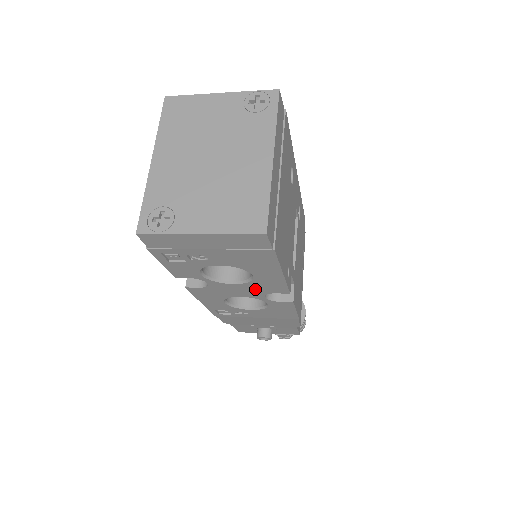
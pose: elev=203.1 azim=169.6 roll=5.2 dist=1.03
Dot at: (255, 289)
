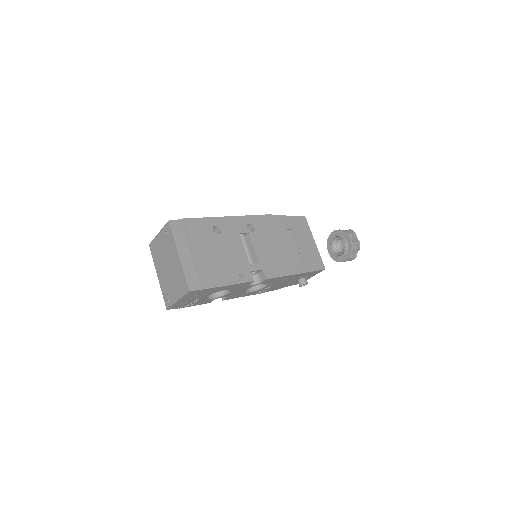
Dot at: (240, 288)
